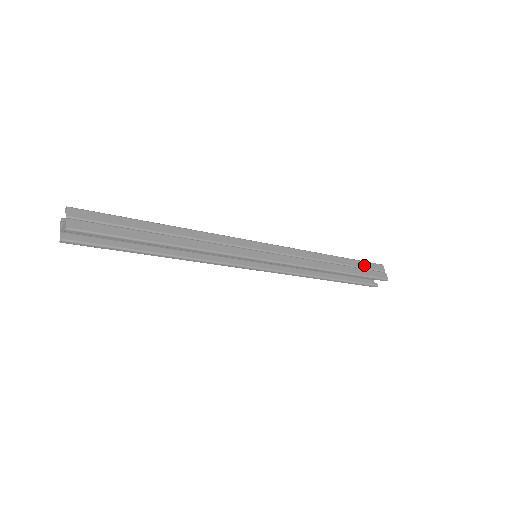
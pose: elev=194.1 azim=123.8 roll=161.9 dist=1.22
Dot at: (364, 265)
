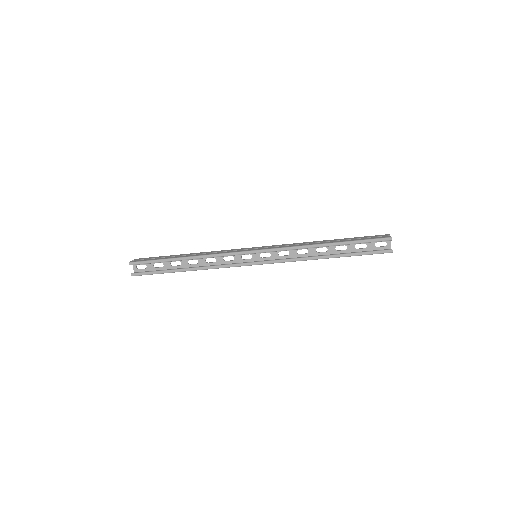
Dot at: (363, 237)
